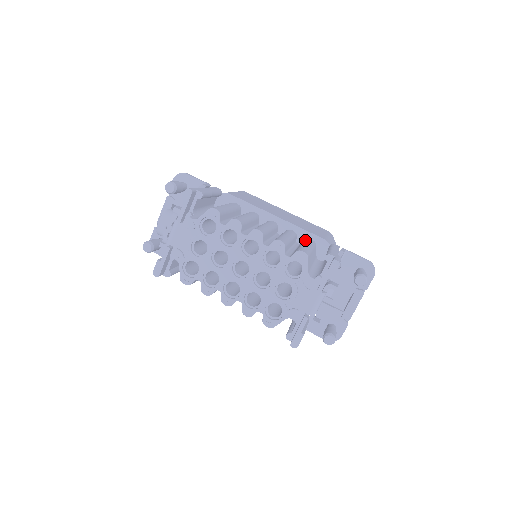
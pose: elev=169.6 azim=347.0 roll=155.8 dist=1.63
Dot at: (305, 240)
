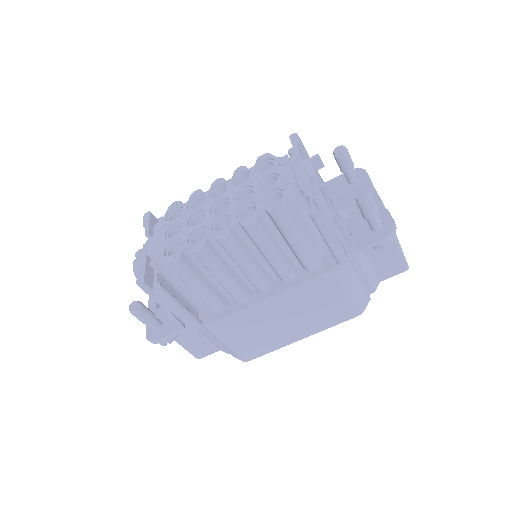
Dot at: occluded
